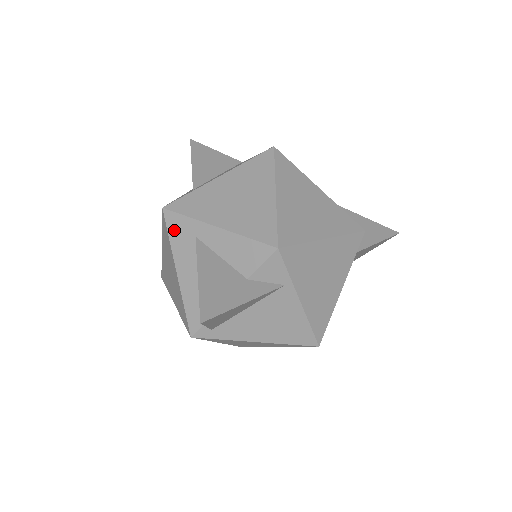
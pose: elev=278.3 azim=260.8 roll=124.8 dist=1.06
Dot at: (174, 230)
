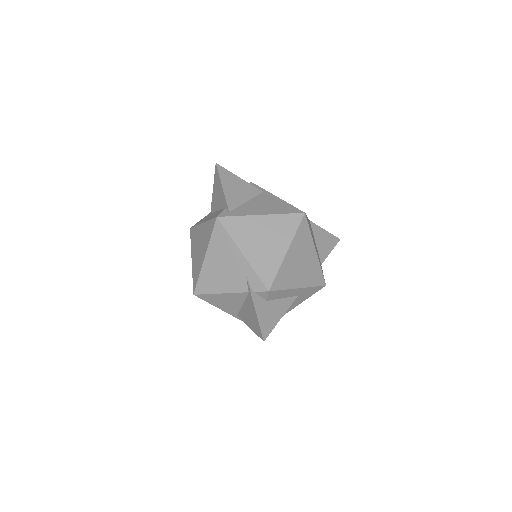
Dot at: (198, 223)
